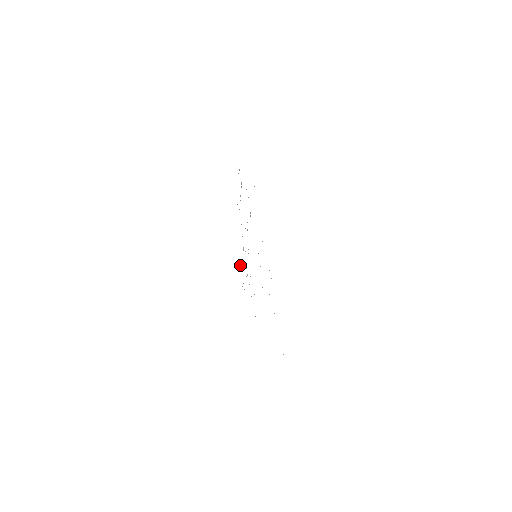
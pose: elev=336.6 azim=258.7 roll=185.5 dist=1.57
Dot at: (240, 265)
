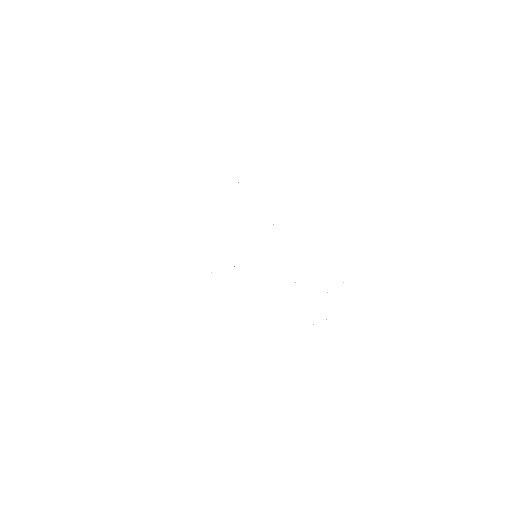
Dot at: occluded
